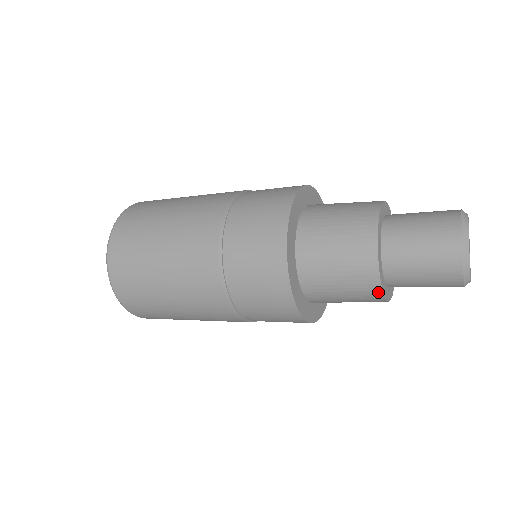
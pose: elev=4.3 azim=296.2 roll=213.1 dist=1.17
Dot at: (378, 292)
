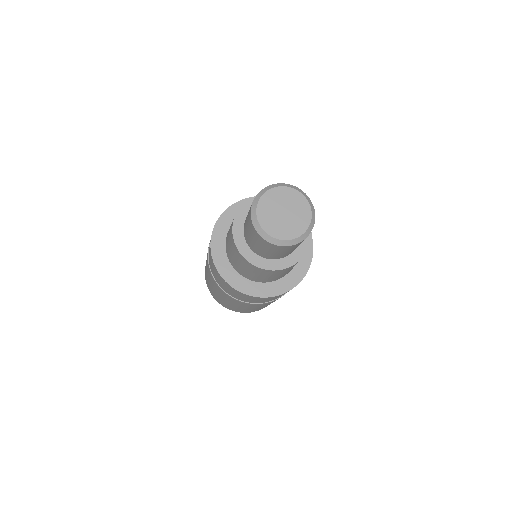
Dot at: (258, 268)
